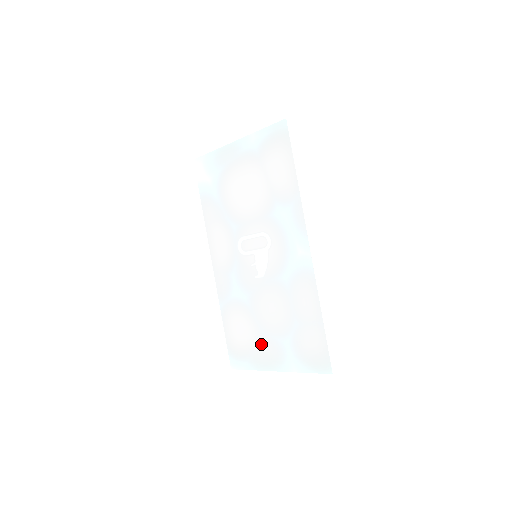
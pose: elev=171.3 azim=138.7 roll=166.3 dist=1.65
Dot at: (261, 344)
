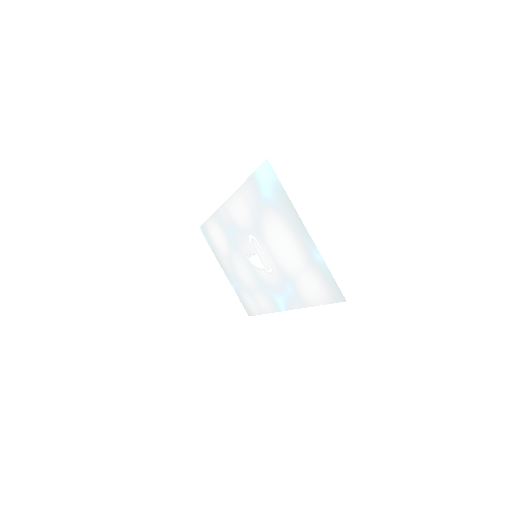
Dot at: (225, 259)
